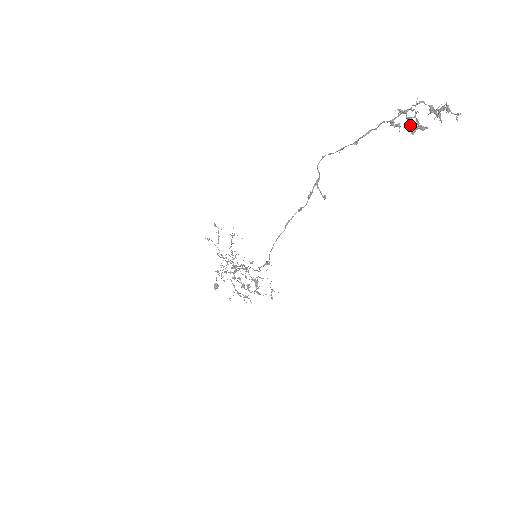
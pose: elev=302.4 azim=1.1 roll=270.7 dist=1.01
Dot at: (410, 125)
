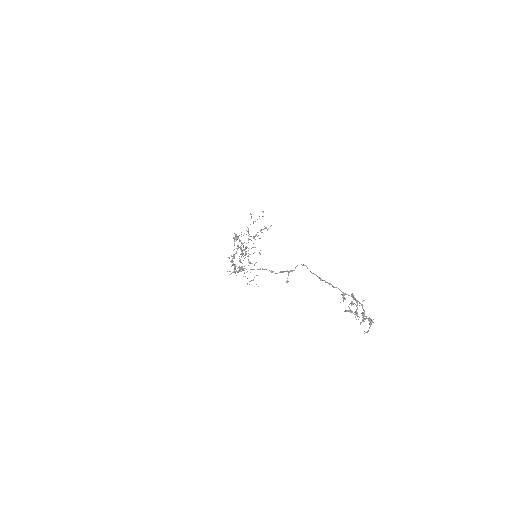
Dot at: occluded
